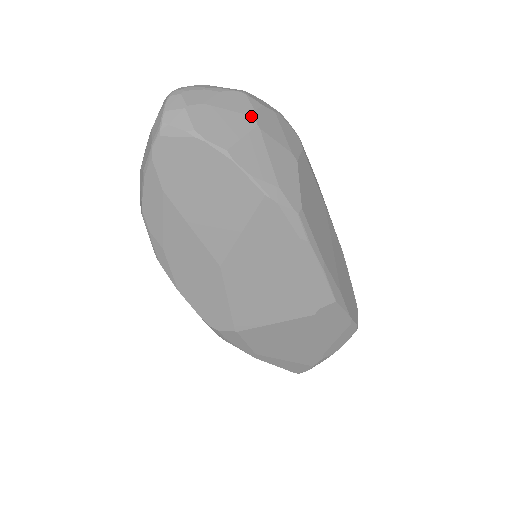
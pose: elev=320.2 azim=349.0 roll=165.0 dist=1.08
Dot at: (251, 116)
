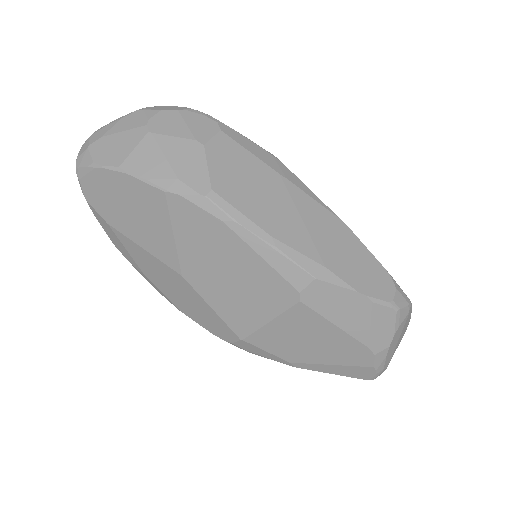
Dot at: (143, 126)
